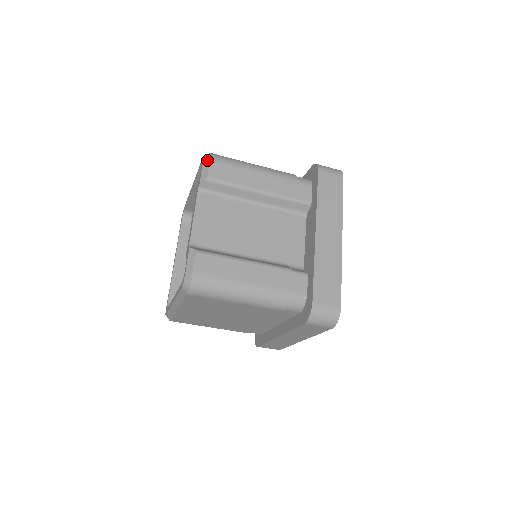
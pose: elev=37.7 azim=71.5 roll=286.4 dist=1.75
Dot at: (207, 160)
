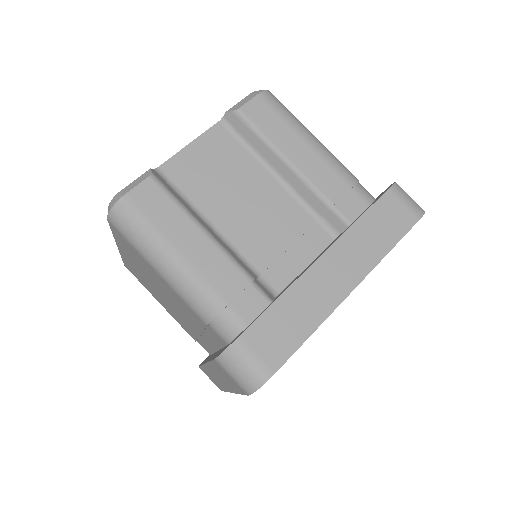
Dot at: (256, 93)
